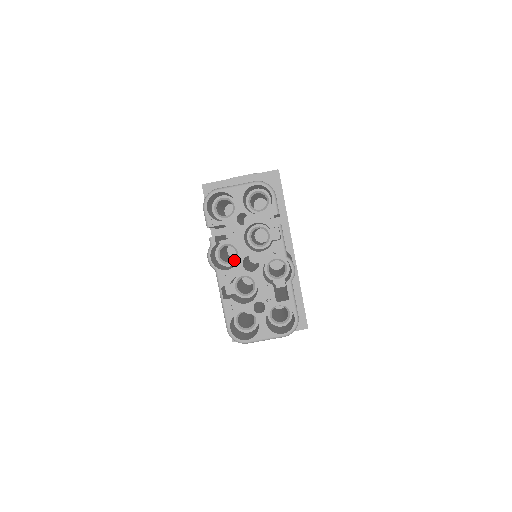
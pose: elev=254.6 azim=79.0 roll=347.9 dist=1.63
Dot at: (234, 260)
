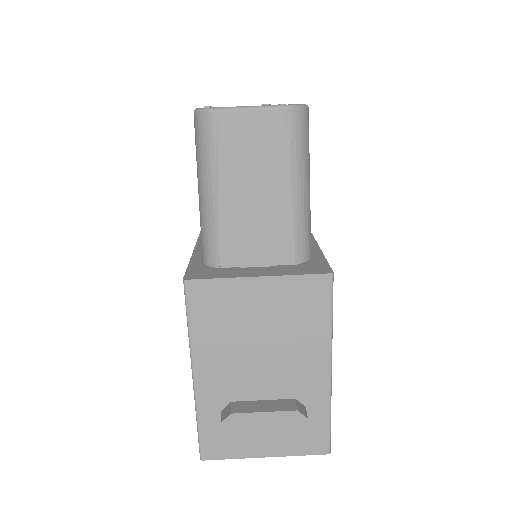
Dot at: occluded
